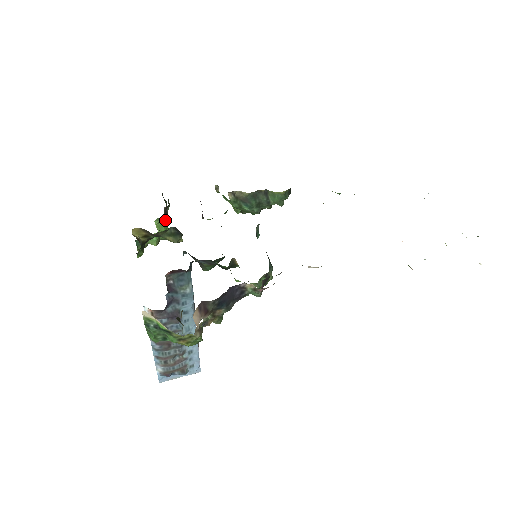
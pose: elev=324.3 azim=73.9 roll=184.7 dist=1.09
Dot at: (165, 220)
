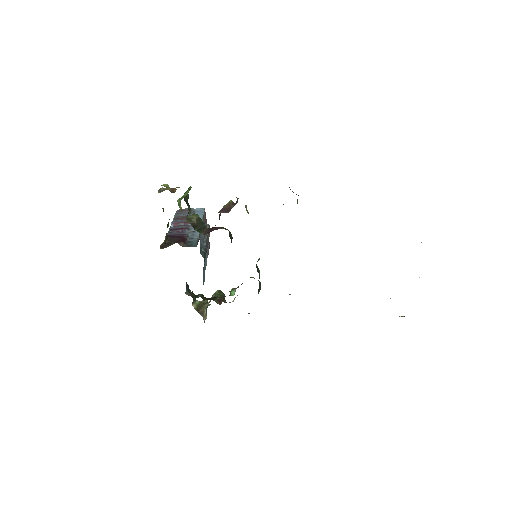
Dot at: (187, 216)
